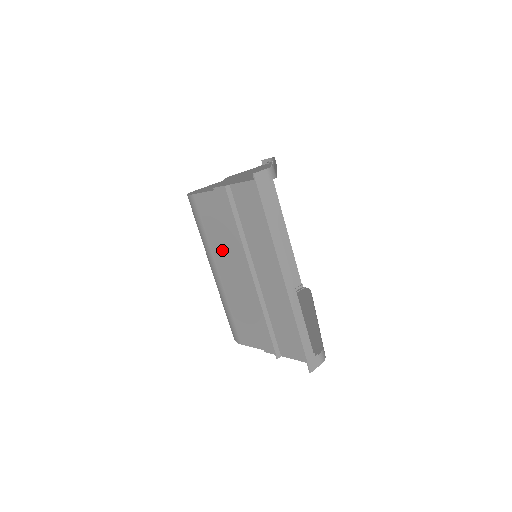
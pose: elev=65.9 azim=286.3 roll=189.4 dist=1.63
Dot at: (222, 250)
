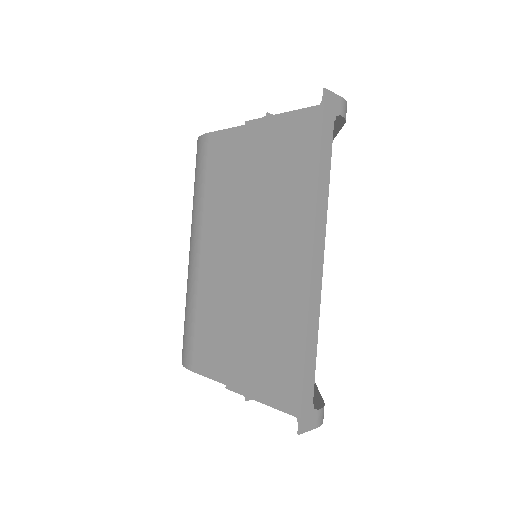
Dot at: (221, 217)
